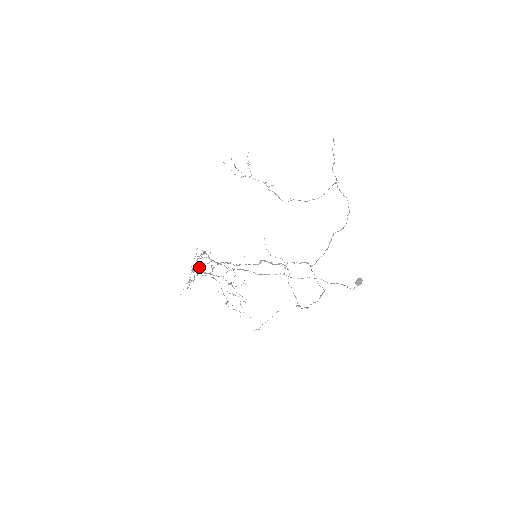
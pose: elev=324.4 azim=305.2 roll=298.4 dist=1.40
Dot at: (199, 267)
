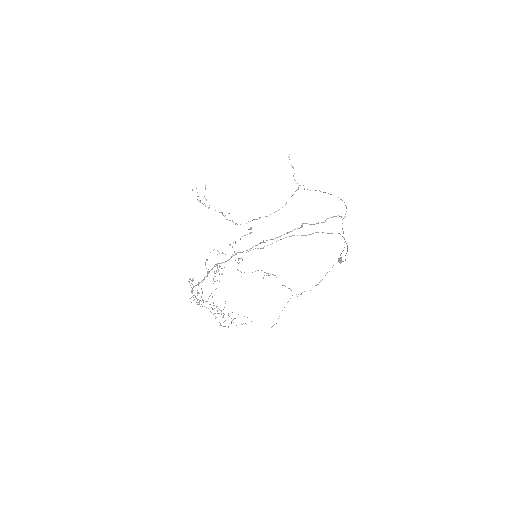
Dot at: (217, 268)
